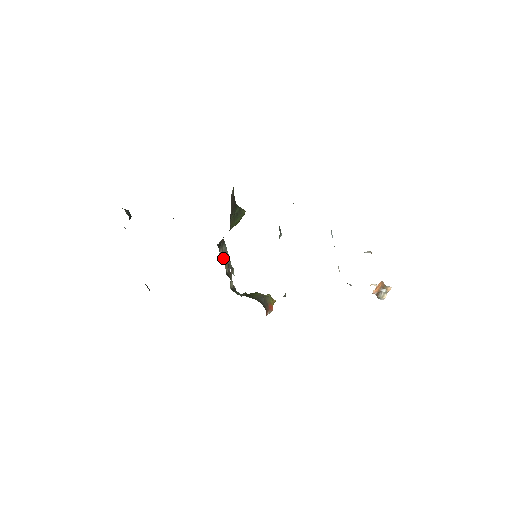
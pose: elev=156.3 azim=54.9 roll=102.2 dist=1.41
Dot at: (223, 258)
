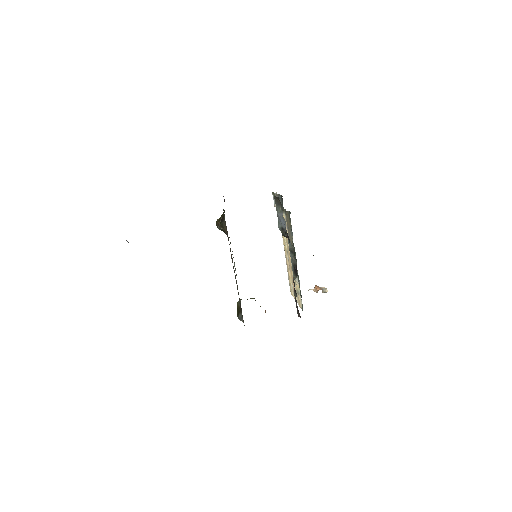
Dot at: occluded
